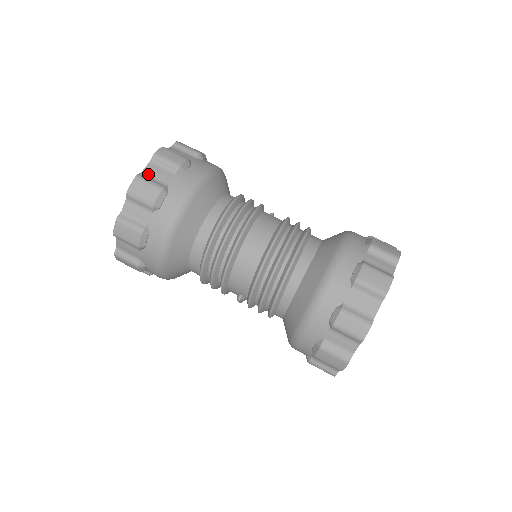
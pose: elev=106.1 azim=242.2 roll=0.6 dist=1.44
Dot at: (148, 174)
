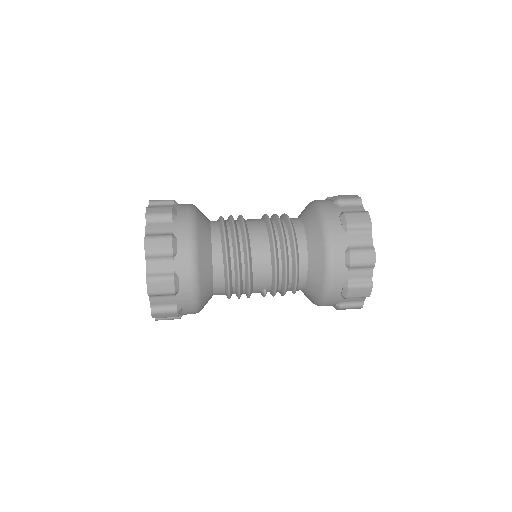
Dot at: (151, 232)
